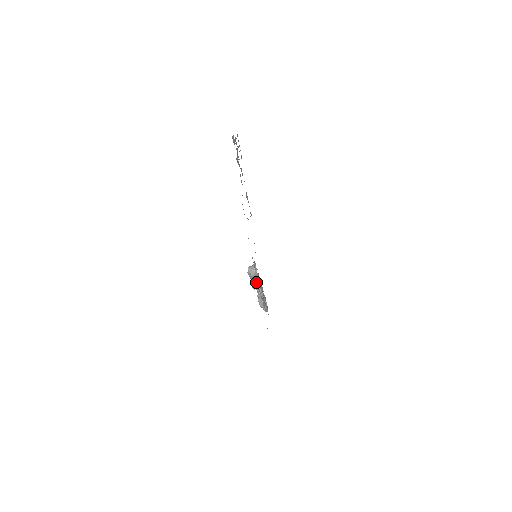
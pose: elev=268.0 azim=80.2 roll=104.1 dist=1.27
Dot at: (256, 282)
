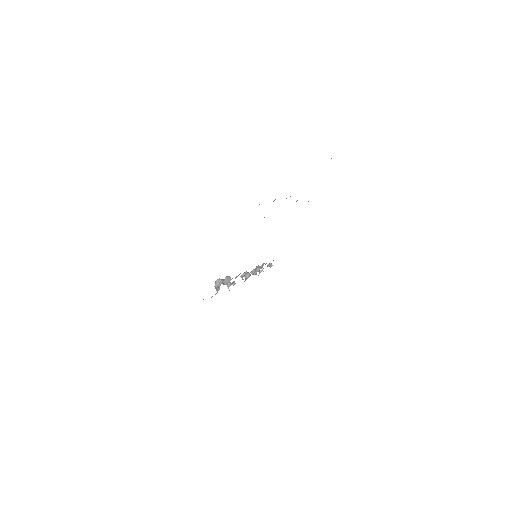
Dot at: occluded
